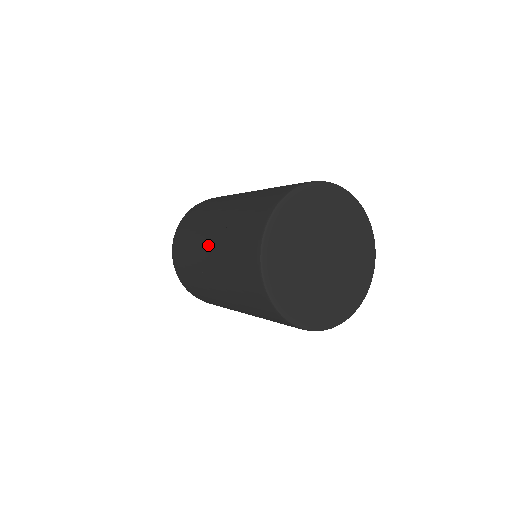
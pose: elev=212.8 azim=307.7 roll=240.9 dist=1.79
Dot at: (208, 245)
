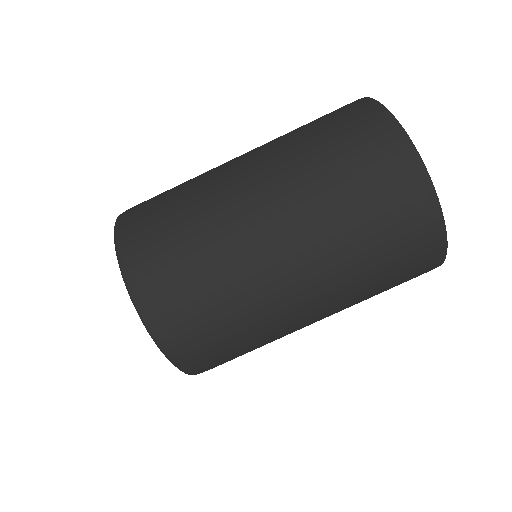
Dot at: (253, 180)
